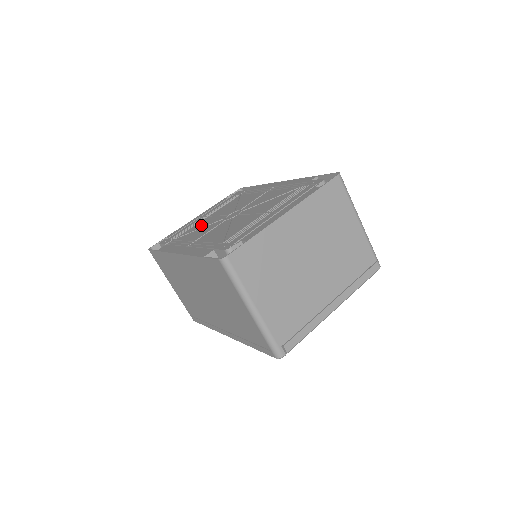
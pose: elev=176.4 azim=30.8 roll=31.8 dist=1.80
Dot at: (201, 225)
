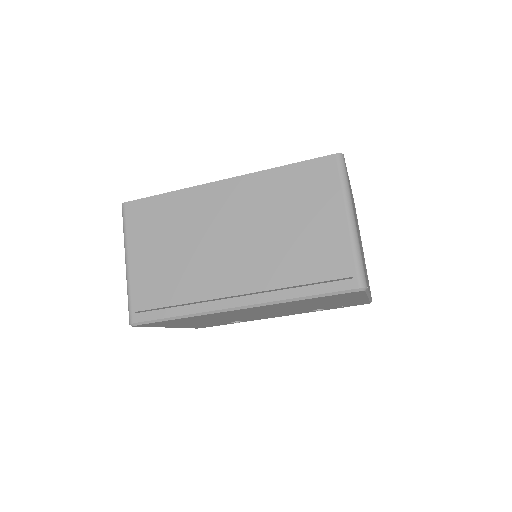
Dot at: occluded
